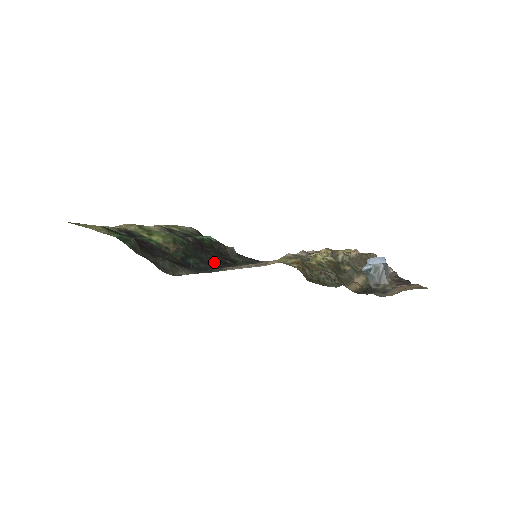
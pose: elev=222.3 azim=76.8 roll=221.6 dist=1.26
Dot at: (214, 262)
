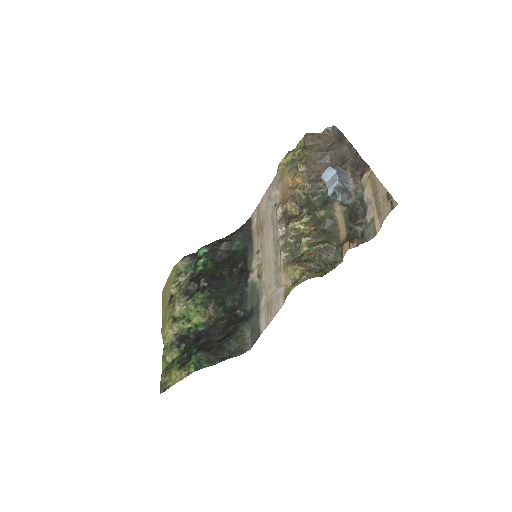
Dot at: (237, 282)
